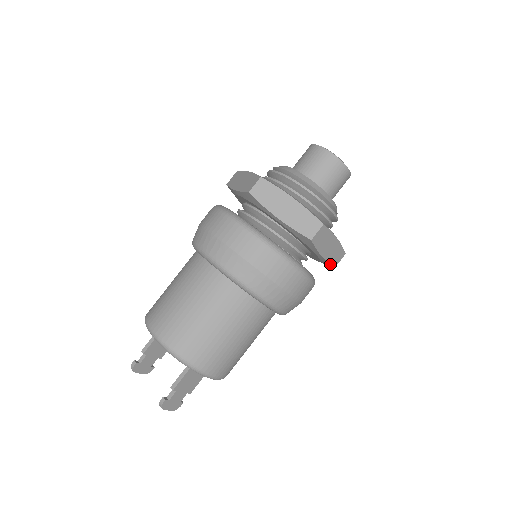
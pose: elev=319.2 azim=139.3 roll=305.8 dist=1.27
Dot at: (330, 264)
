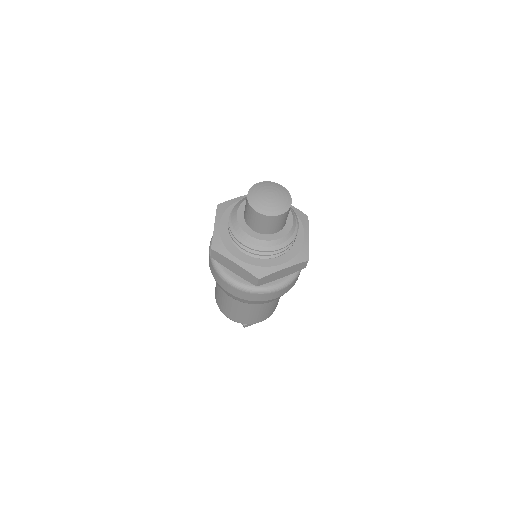
Dot at: occluded
